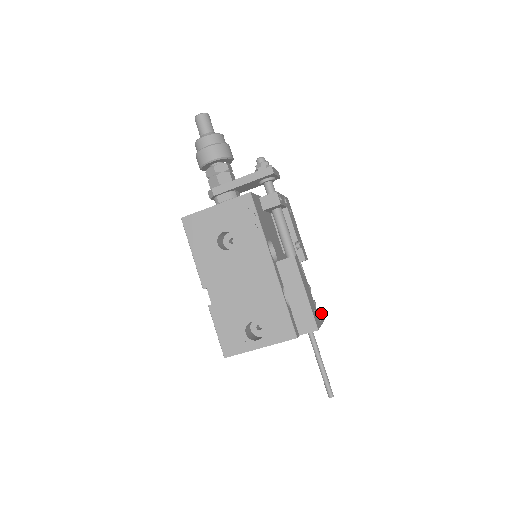
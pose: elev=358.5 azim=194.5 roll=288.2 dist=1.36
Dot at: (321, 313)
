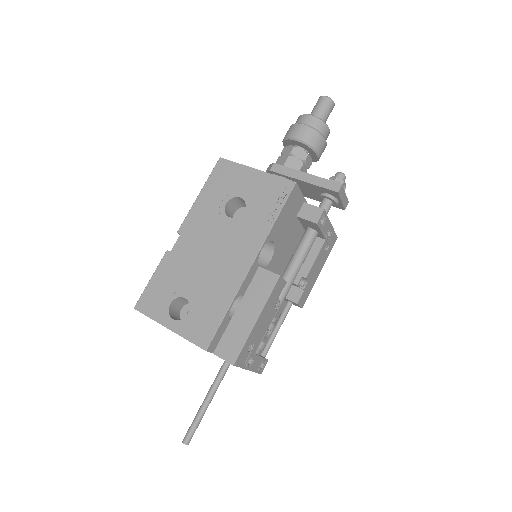
Dot at: (263, 364)
